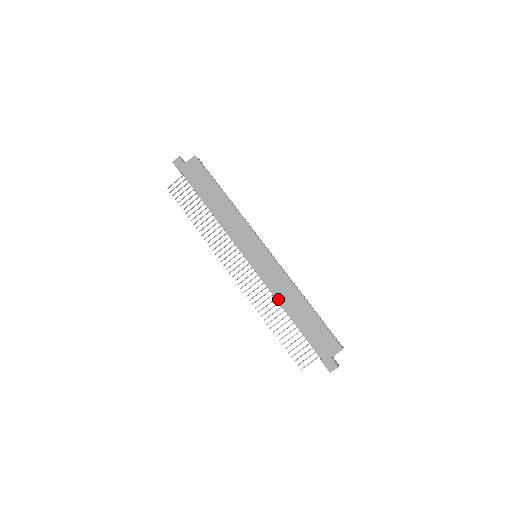
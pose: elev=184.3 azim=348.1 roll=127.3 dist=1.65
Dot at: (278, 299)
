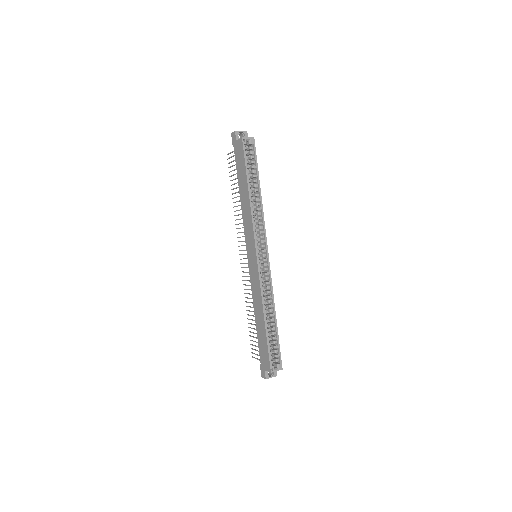
Dot at: (253, 301)
